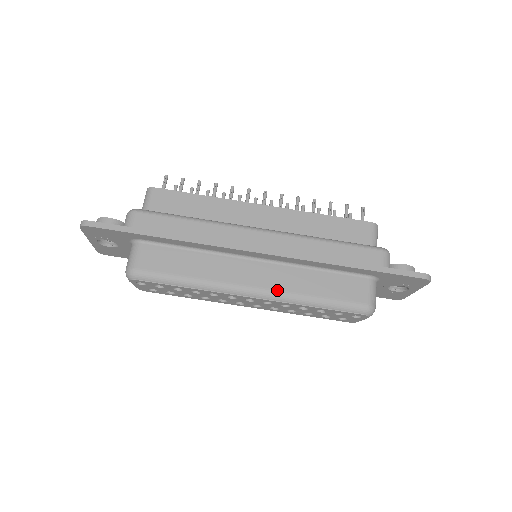
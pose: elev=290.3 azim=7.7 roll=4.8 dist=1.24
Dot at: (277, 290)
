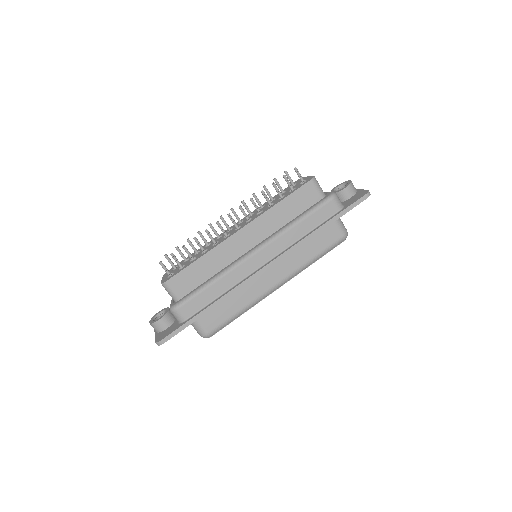
Dot at: (291, 273)
